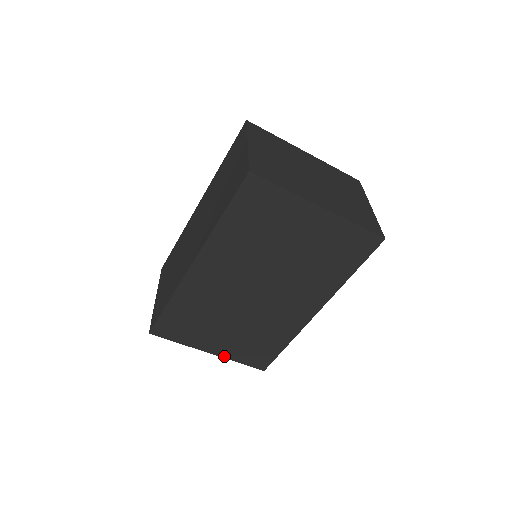
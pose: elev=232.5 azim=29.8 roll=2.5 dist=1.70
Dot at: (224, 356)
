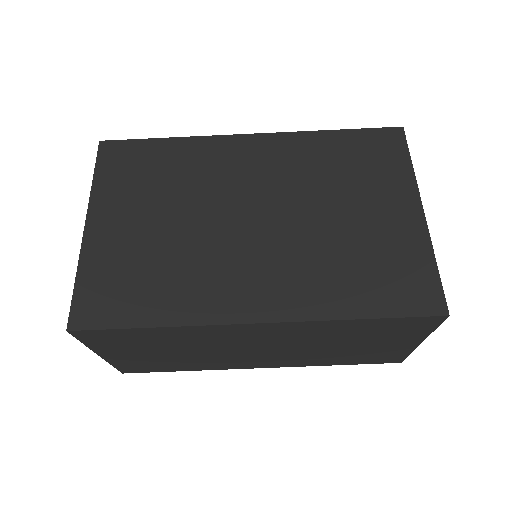
Dot at: (85, 248)
